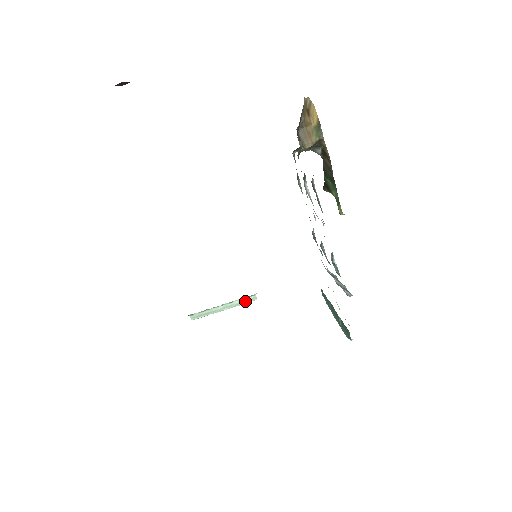
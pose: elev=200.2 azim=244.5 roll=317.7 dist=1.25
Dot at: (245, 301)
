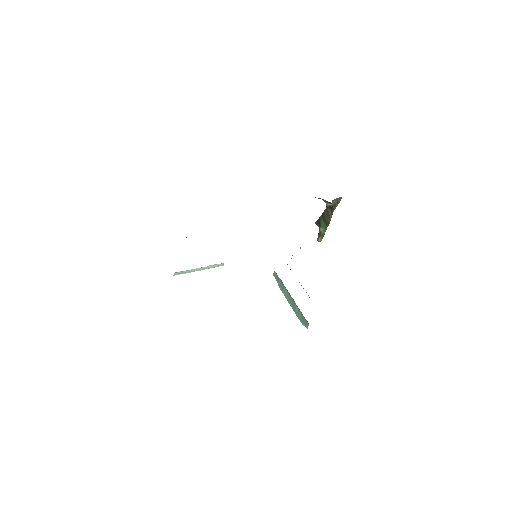
Dot at: (216, 266)
